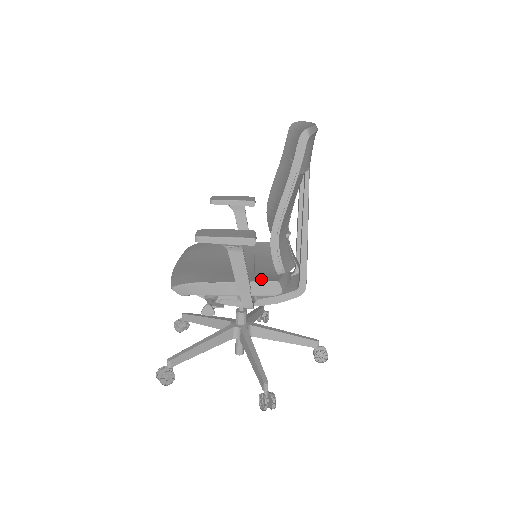
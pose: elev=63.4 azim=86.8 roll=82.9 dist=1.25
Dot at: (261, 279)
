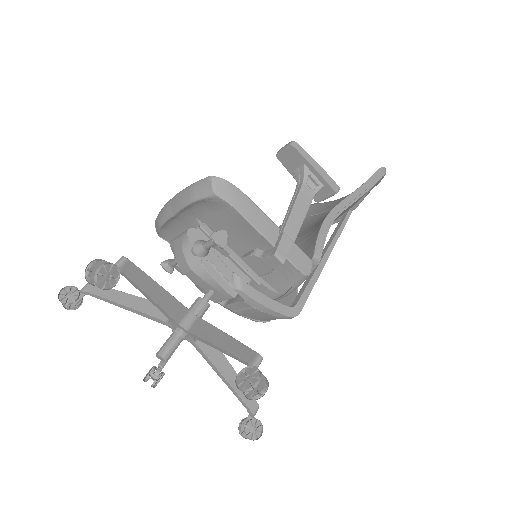
Dot at: occluded
